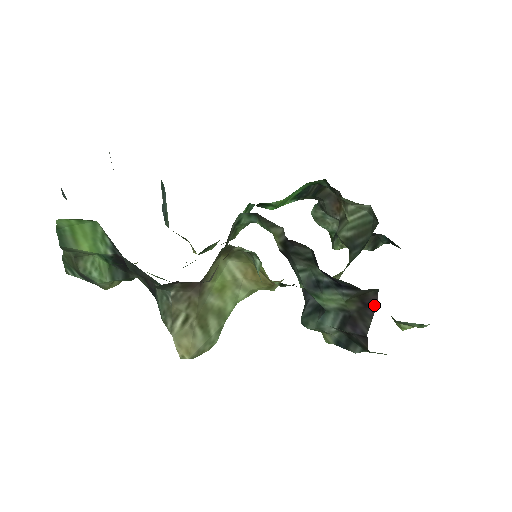
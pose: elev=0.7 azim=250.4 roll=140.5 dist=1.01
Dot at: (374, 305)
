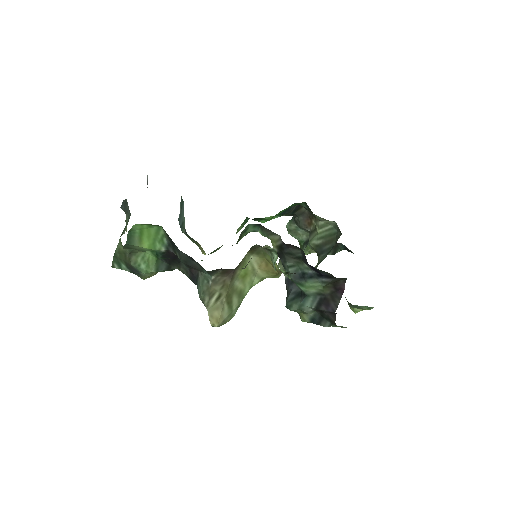
Dot at: (342, 290)
